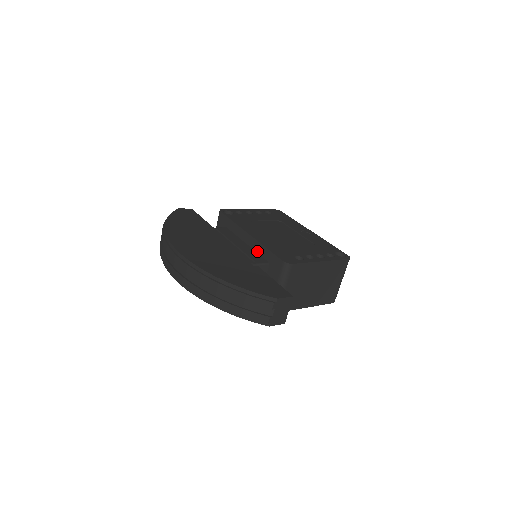
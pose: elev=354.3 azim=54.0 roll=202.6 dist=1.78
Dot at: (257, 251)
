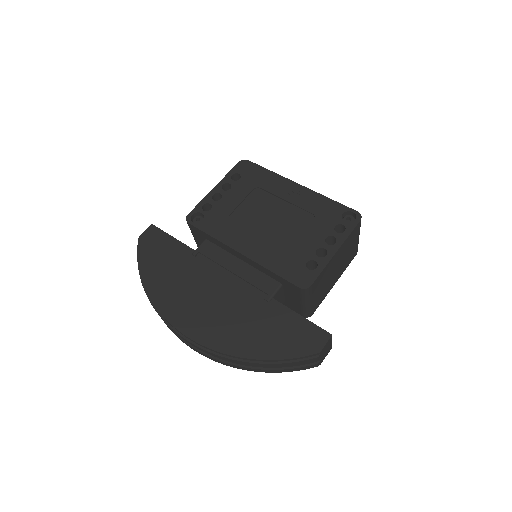
Dot at: (260, 271)
